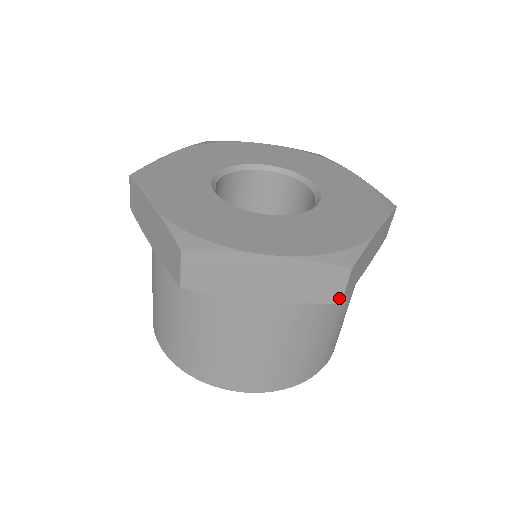
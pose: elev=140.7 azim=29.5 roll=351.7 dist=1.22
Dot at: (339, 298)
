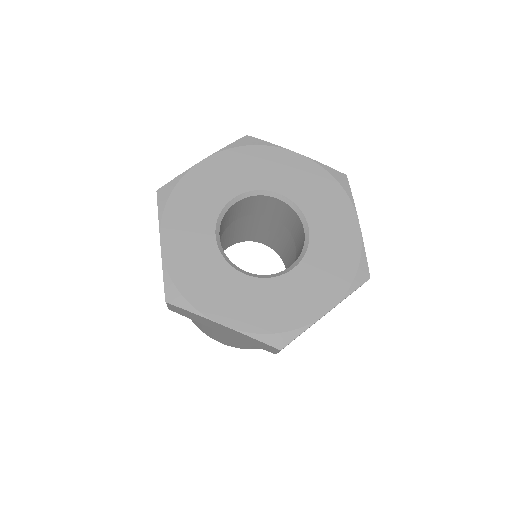
Dot at: occluded
